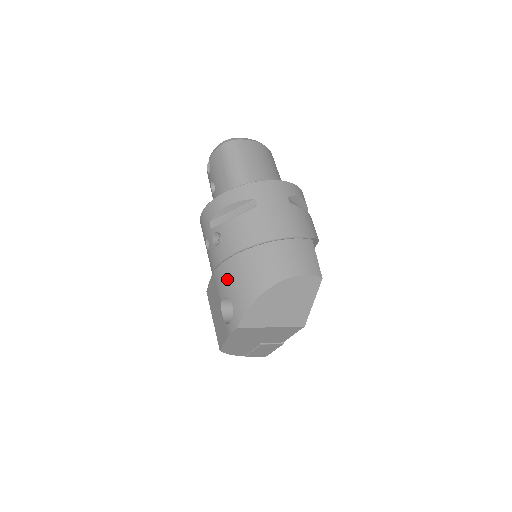
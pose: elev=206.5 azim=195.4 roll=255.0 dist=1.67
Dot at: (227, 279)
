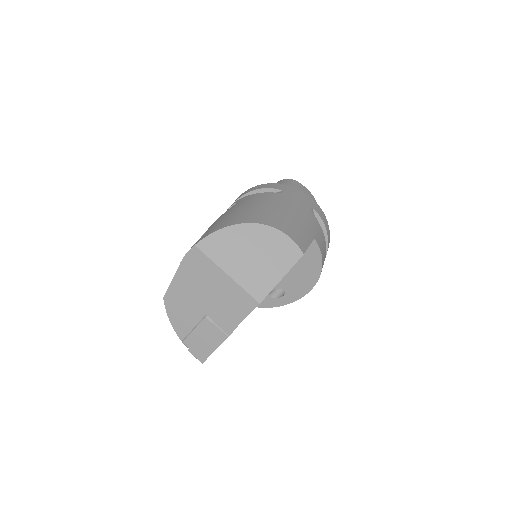
Dot at: (217, 221)
